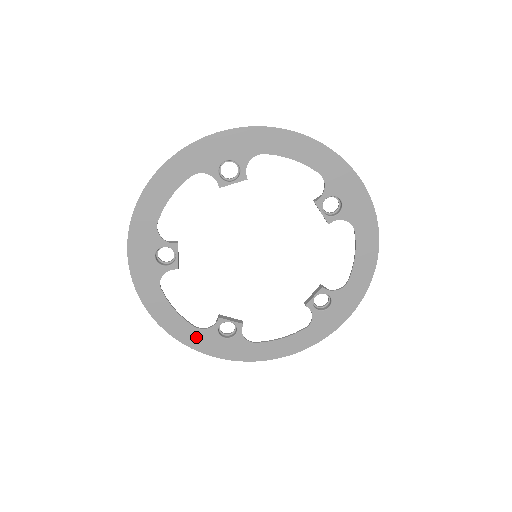
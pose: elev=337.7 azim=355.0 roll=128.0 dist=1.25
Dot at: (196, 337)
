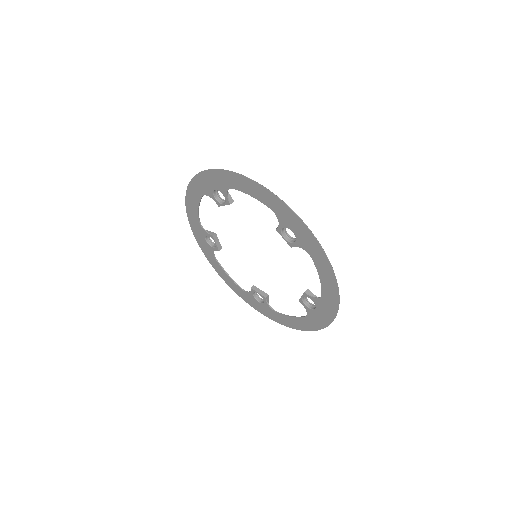
Dot at: (195, 222)
